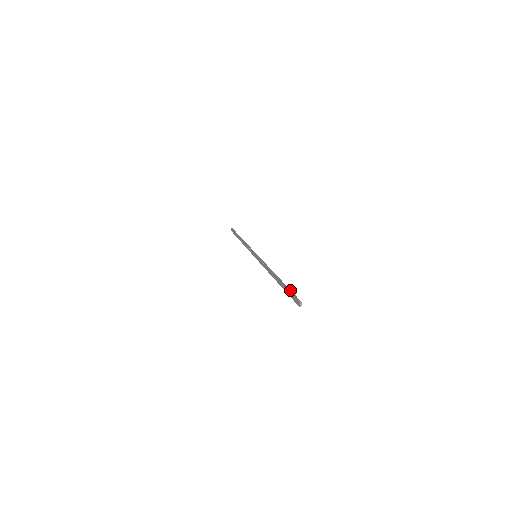
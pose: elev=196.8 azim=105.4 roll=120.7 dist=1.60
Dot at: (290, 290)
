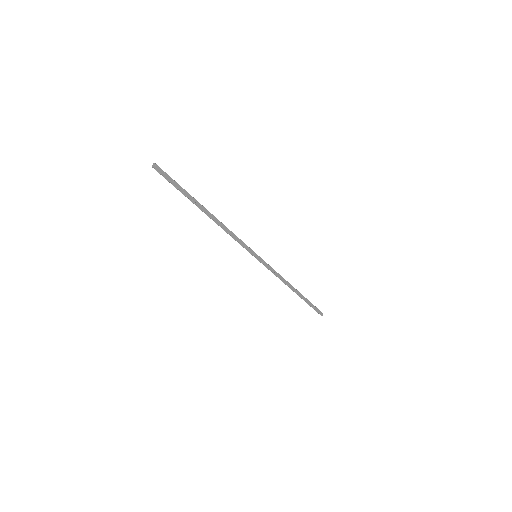
Dot at: (178, 184)
